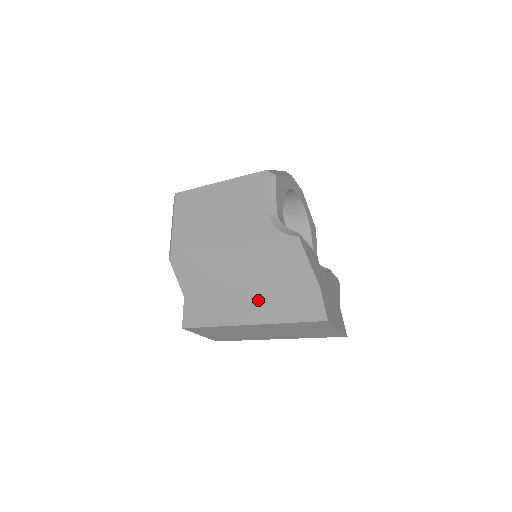
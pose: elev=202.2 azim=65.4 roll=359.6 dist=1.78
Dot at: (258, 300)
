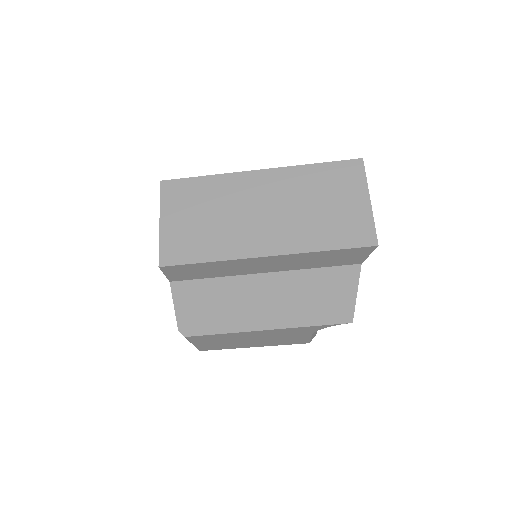
Dot at: occluded
